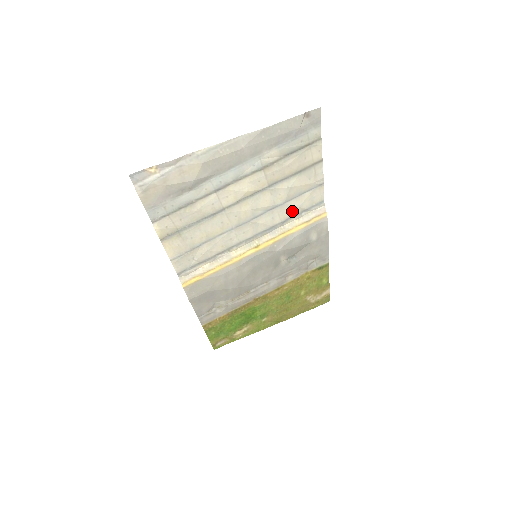
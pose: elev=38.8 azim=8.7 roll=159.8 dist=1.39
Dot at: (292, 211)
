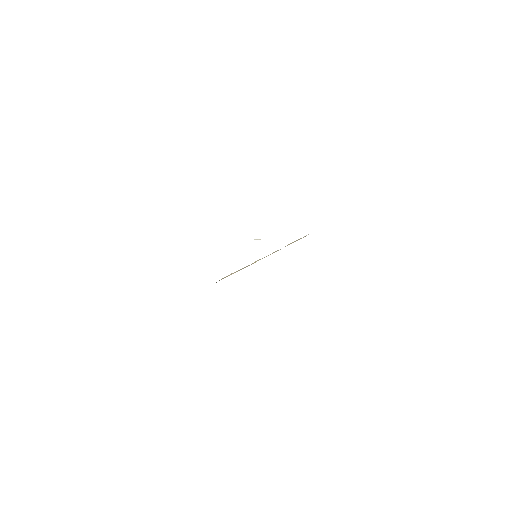
Dot at: occluded
